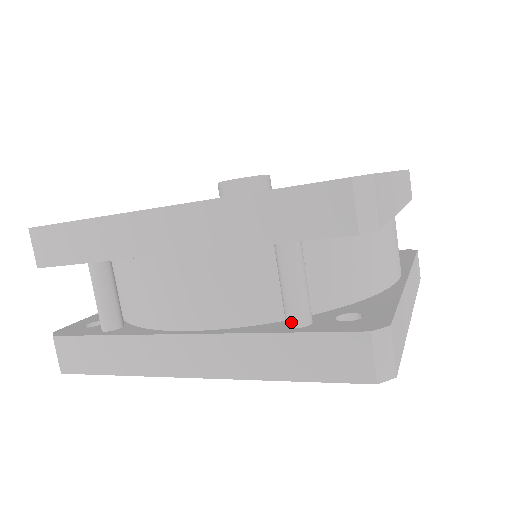
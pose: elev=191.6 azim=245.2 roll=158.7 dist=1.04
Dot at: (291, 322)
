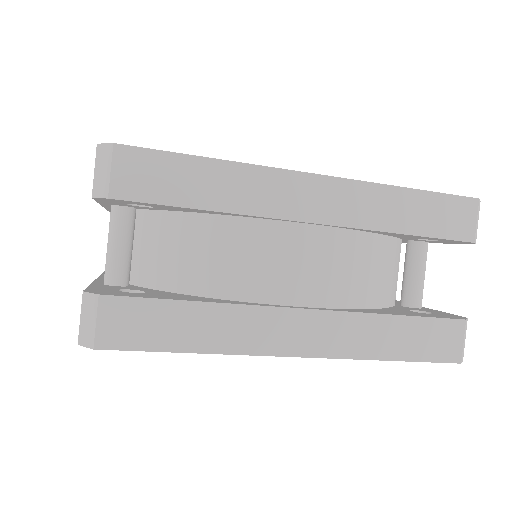
Dot at: (105, 278)
